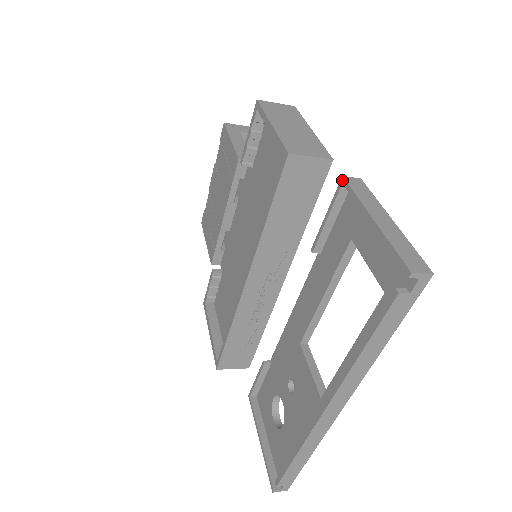
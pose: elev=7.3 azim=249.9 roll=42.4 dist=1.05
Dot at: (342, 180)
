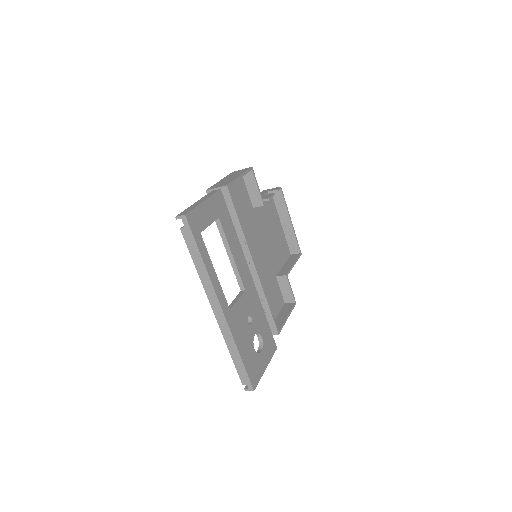
Dot at: occluded
